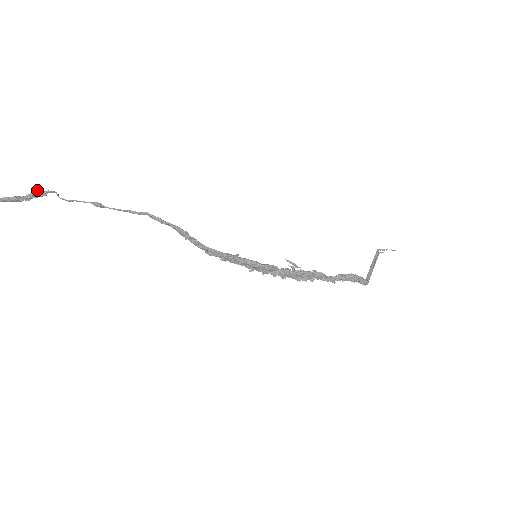
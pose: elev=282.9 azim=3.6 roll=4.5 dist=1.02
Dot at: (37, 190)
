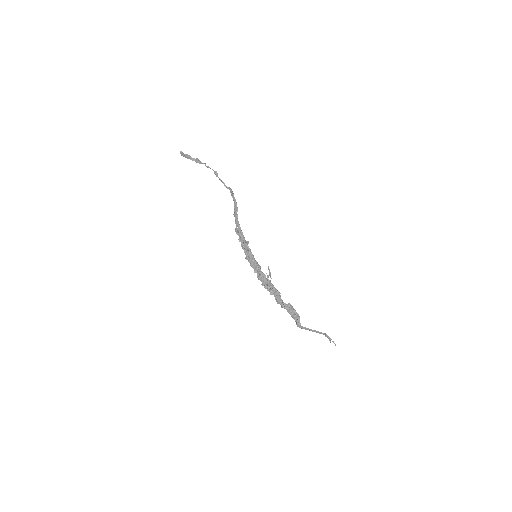
Dot at: occluded
